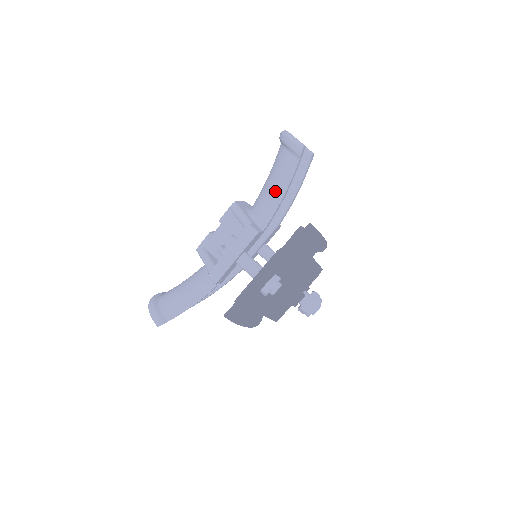
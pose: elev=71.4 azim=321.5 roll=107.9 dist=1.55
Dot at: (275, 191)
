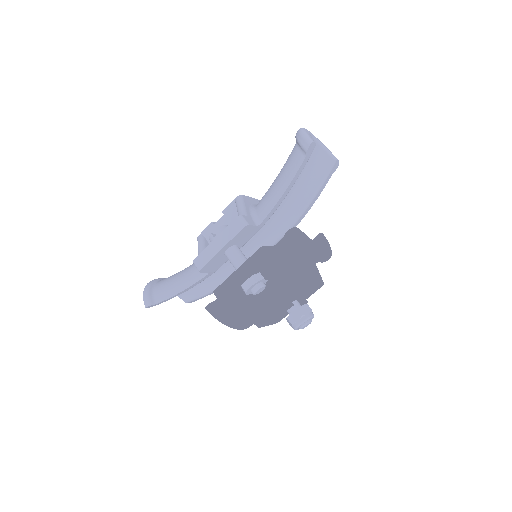
Dot at: (278, 187)
